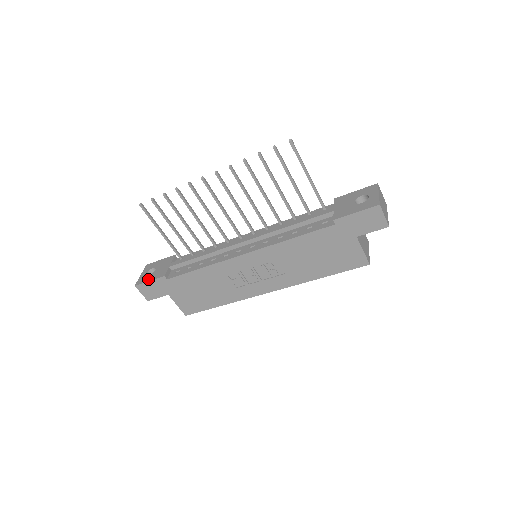
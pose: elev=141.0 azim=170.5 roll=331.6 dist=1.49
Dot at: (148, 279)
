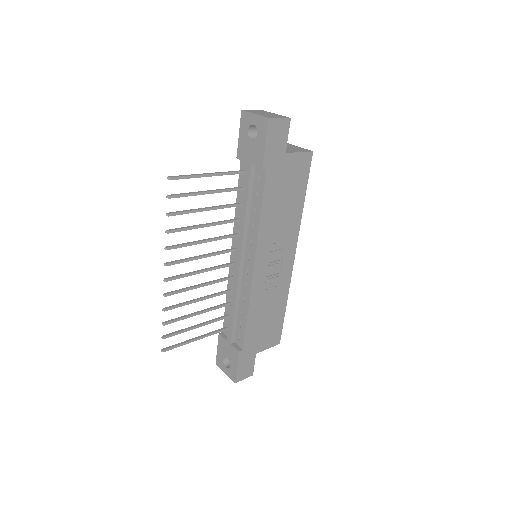
Dot at: (234, 368)
